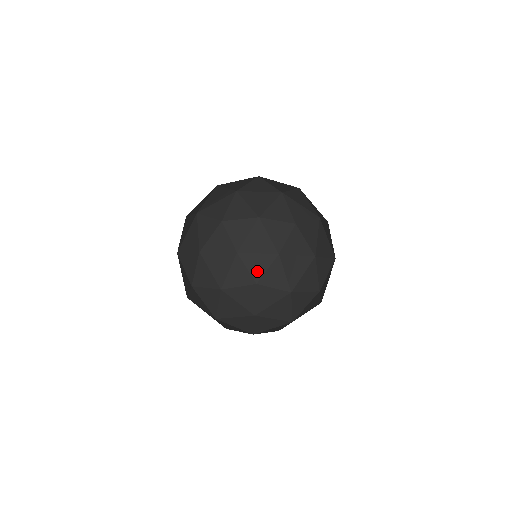
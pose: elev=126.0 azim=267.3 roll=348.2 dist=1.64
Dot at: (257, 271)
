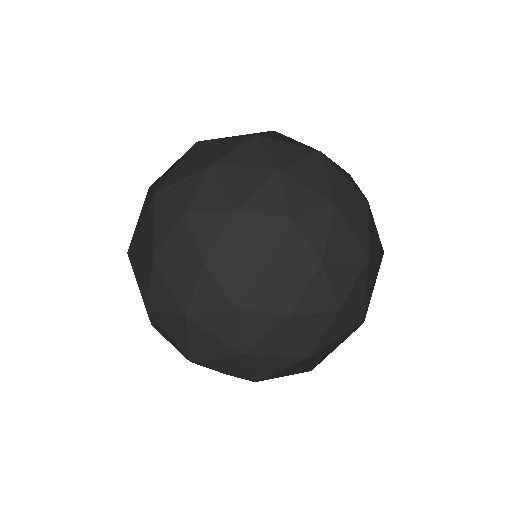
Dot at: (297, 205)
